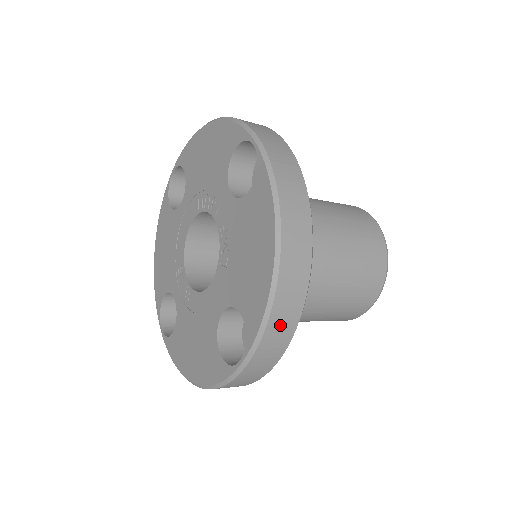
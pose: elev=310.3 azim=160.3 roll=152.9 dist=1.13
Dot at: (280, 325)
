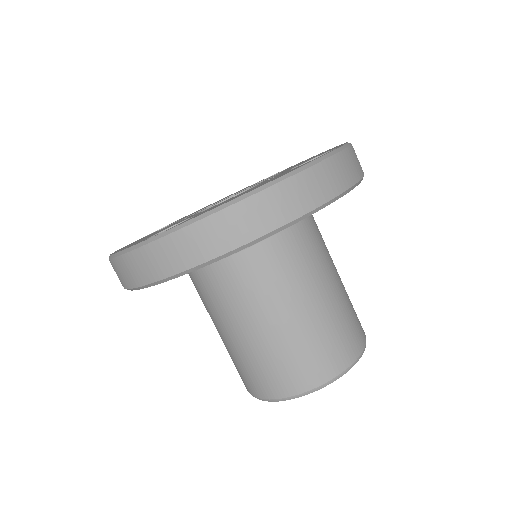
Dot at: (203, 238)
